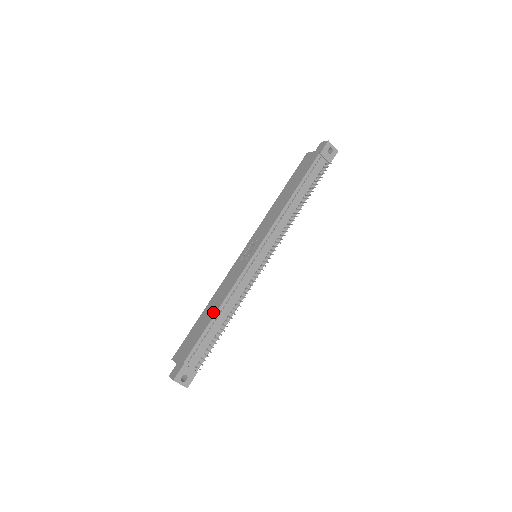
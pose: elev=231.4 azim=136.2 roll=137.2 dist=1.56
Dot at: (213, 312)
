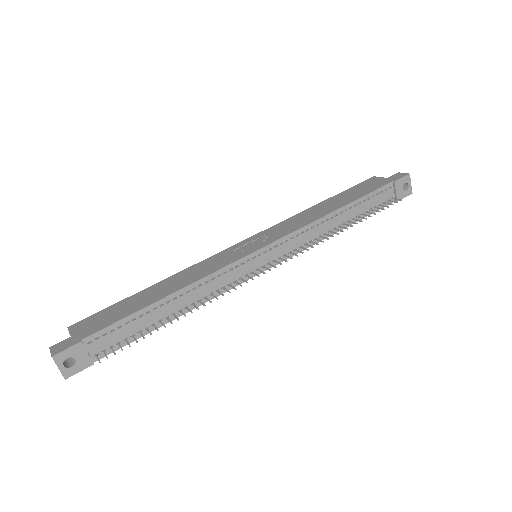
Dot at: (163, 293)
